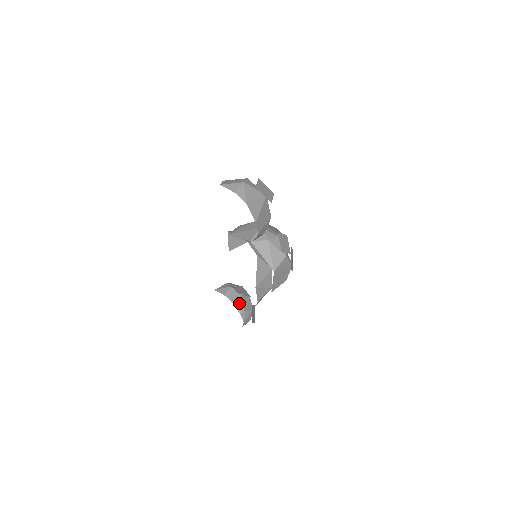
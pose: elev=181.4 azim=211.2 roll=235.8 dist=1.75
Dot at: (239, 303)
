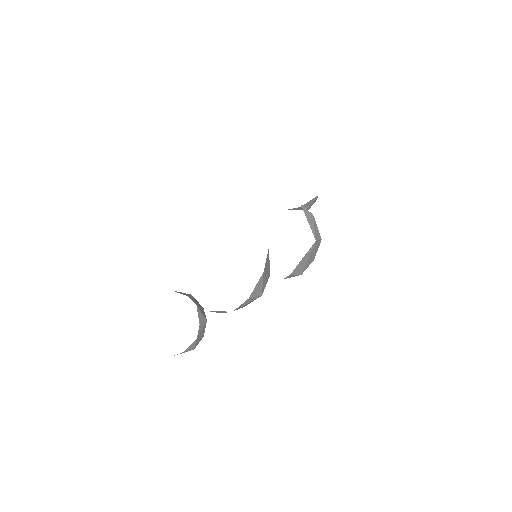
Dot at: (201, 312)
